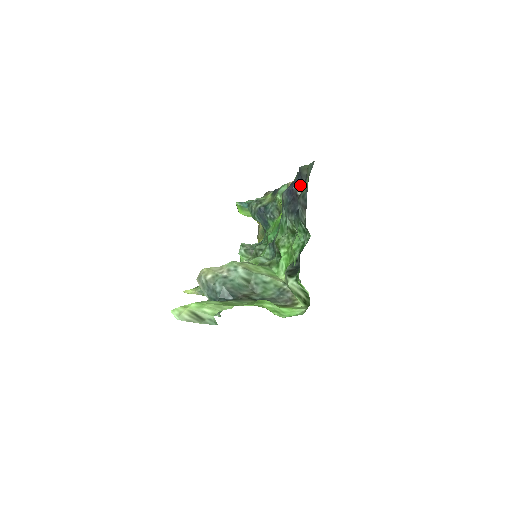
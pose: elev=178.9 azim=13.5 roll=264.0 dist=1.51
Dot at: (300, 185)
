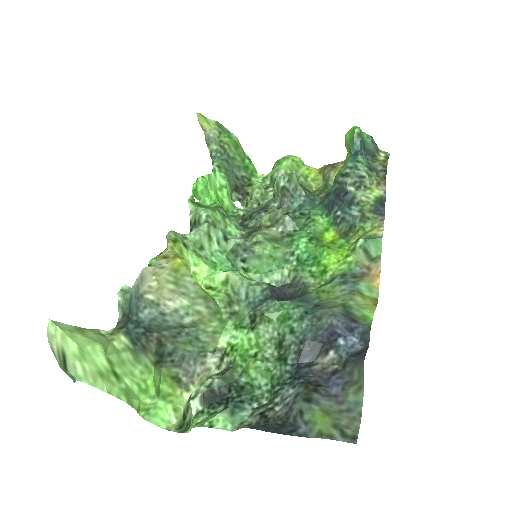
Dot at: (343, 354)
